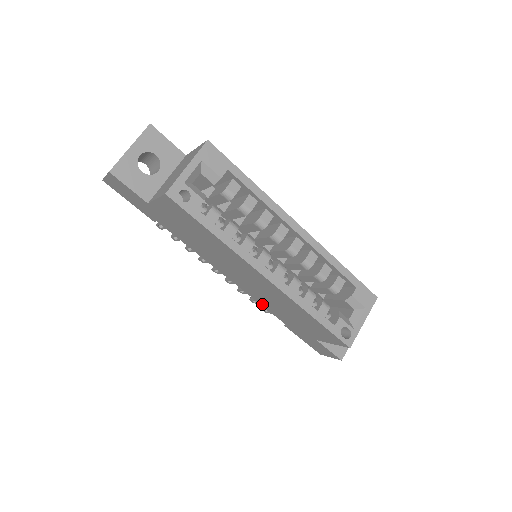
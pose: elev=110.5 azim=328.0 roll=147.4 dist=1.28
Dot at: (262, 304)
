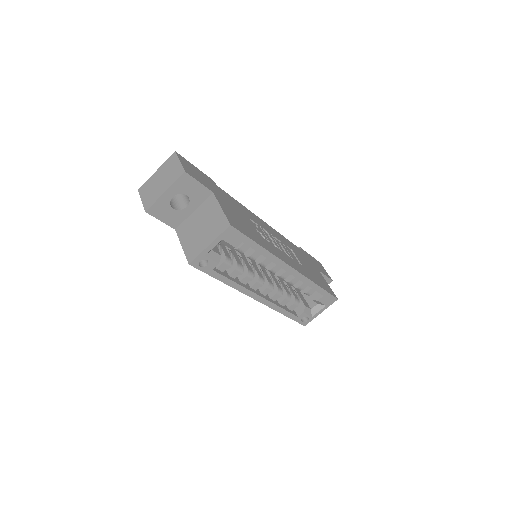
Dot at: occluded
